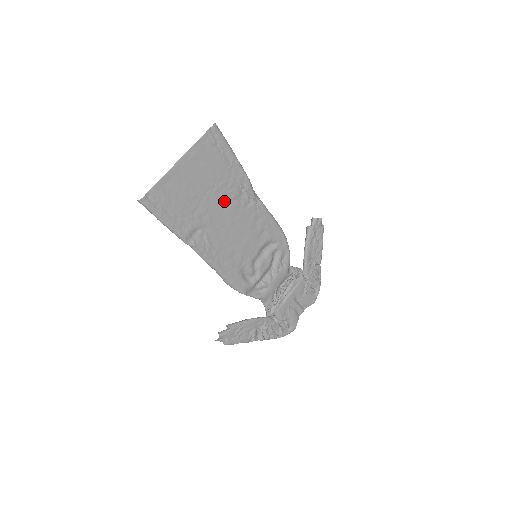
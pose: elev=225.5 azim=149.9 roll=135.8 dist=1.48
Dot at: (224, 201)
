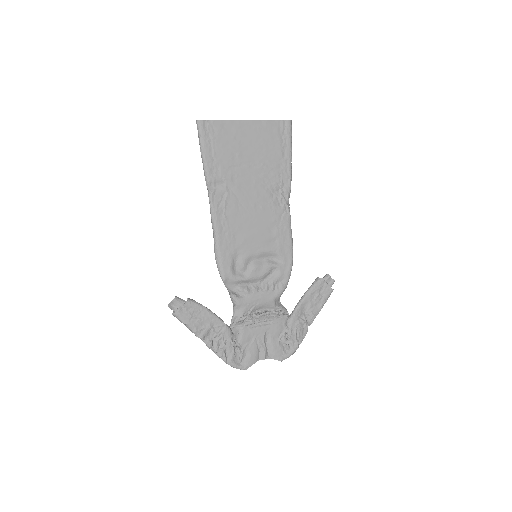
Dot at: (260, 182)
